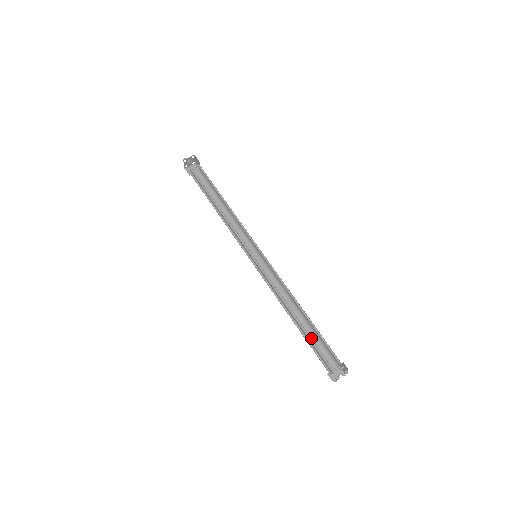
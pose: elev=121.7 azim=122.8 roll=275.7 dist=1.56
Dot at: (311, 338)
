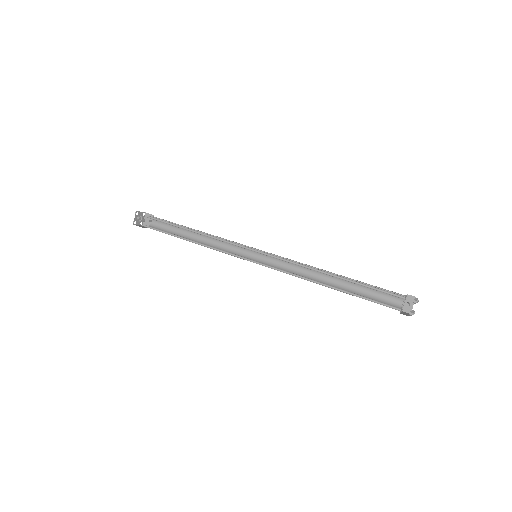
Dot at: (358, 295)
